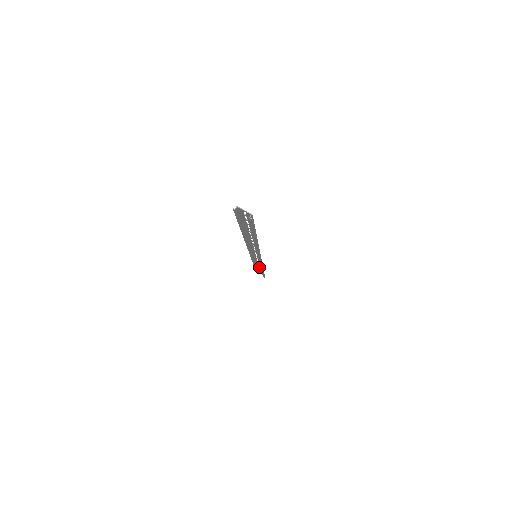
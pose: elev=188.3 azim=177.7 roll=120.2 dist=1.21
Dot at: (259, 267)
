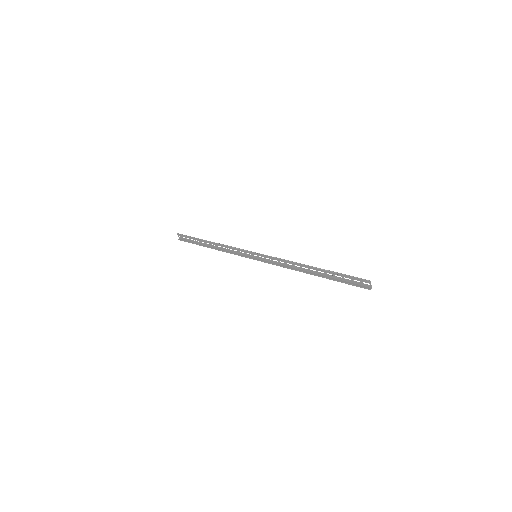
Dot at: (210, 244)
